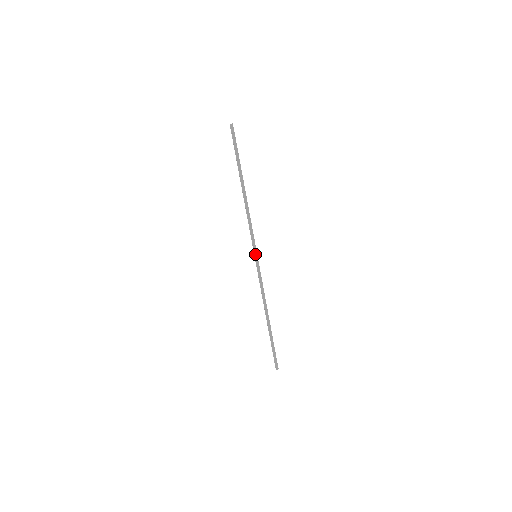
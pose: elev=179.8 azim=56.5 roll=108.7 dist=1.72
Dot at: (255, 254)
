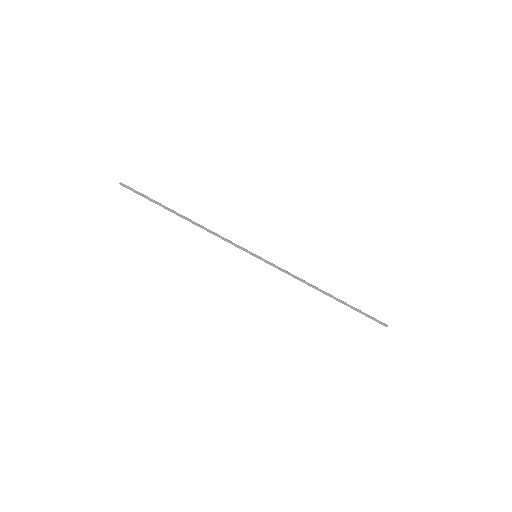
Dot at: occluded
